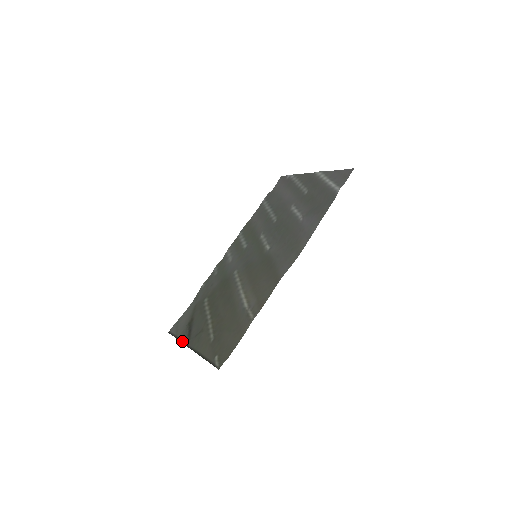
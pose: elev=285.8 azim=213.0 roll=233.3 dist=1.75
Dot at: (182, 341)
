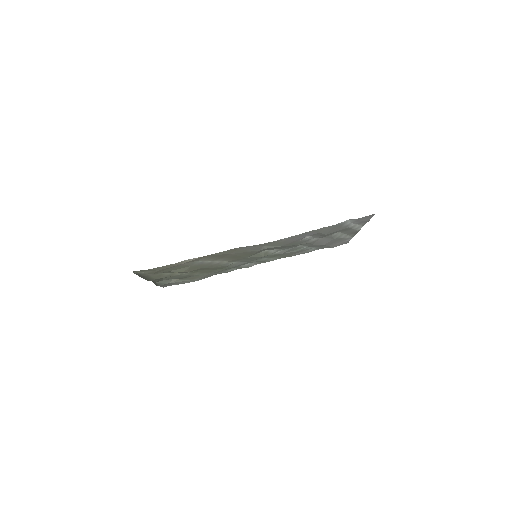
Dot at: (157, 284)
